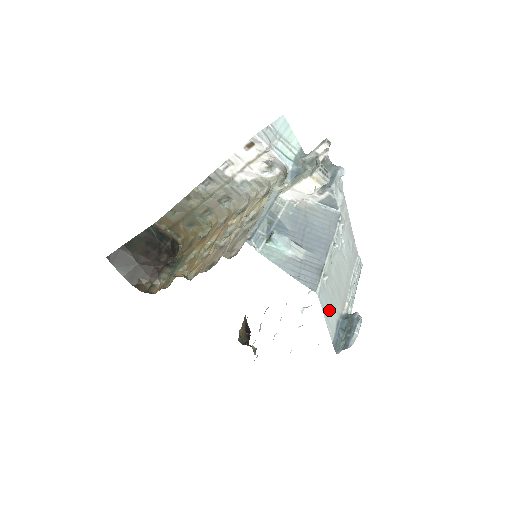
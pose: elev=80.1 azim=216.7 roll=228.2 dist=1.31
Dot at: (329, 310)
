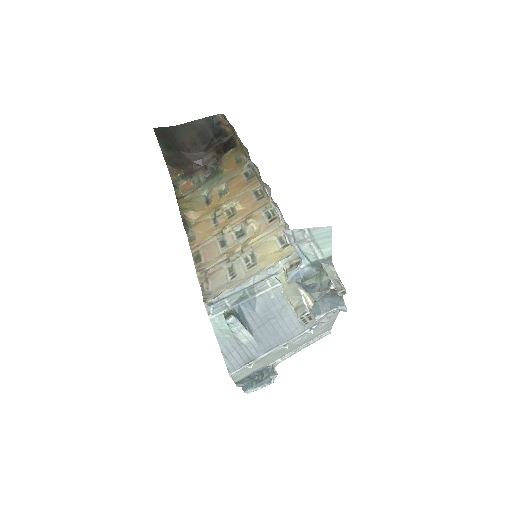
Dot at: (244, 373)
